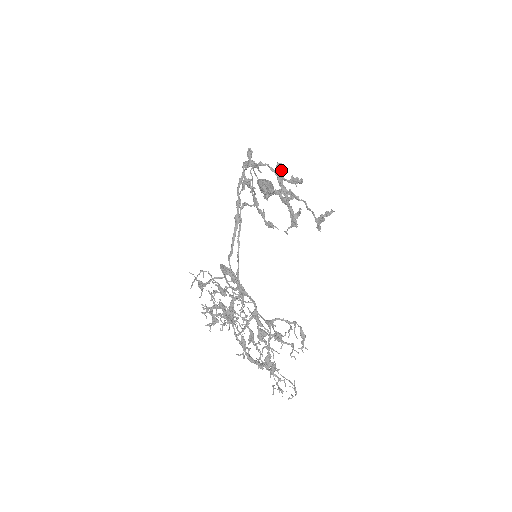
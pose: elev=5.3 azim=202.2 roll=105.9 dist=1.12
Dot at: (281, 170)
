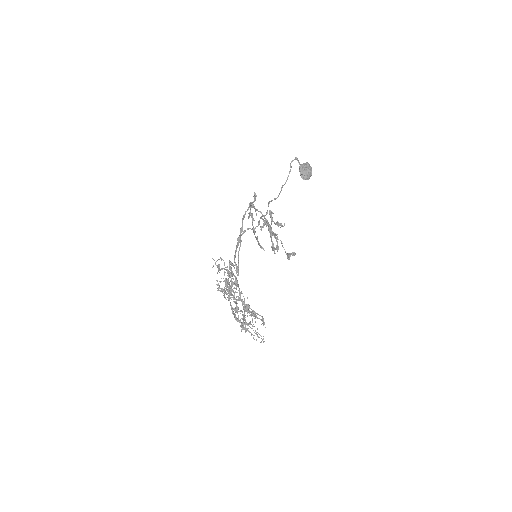
Dot at: (271, 215)
